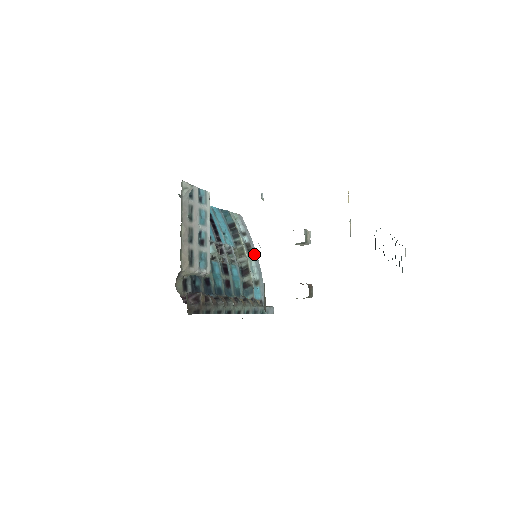
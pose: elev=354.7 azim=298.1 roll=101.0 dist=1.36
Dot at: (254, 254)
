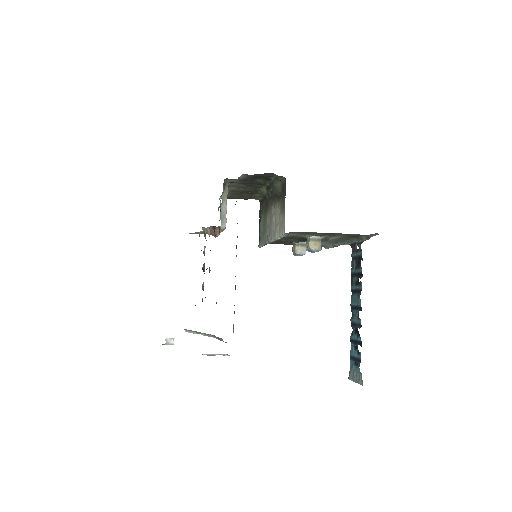
Dot at: occluded
